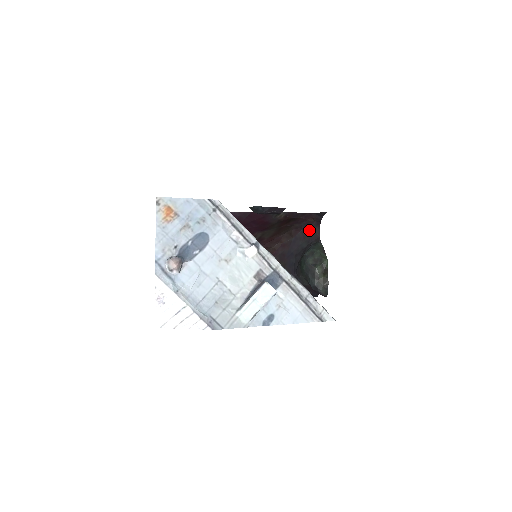
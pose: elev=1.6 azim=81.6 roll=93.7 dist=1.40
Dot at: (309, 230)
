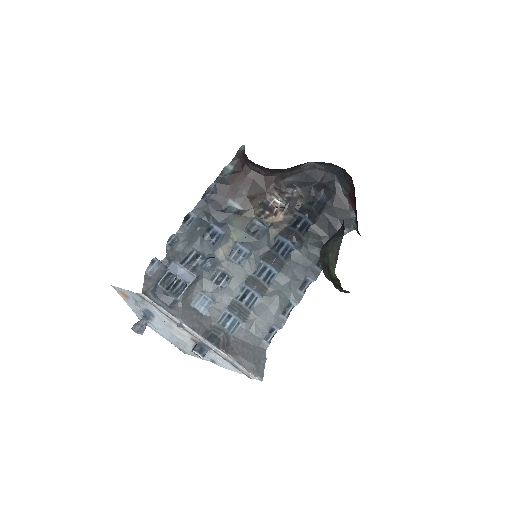
Dot at: occluded
